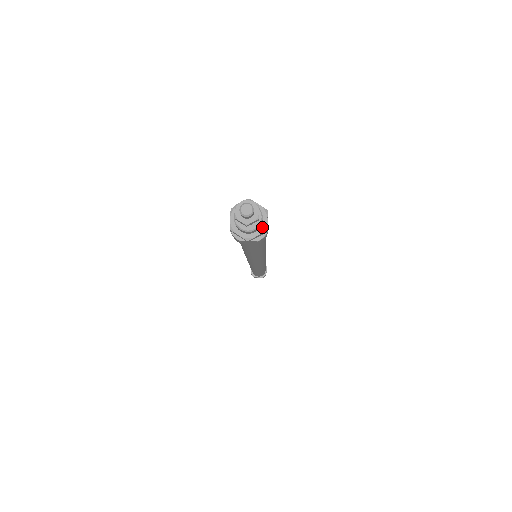
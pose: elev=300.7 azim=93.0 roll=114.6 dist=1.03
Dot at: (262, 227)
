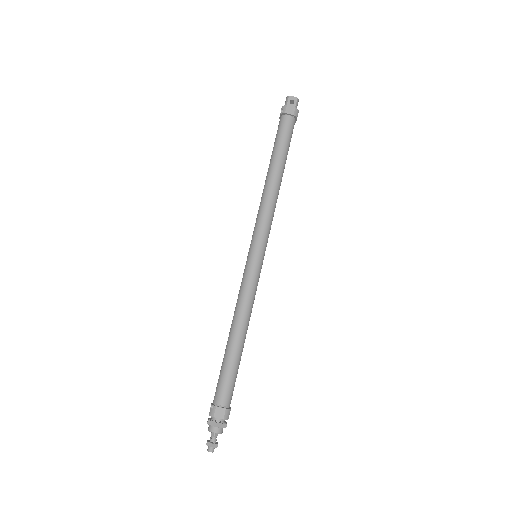
Dot at: occluded
